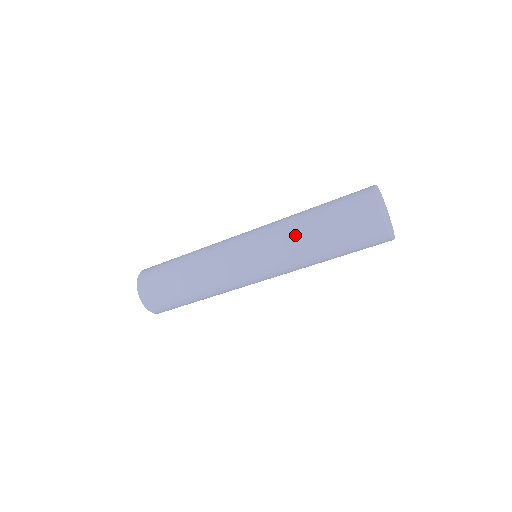
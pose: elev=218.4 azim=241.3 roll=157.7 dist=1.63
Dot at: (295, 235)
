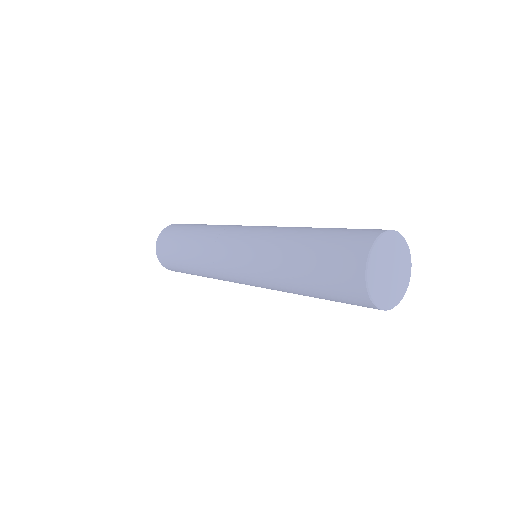
Dot at: (283, 287)
